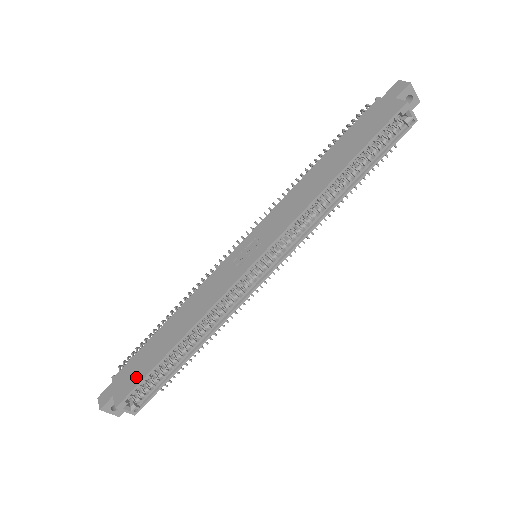
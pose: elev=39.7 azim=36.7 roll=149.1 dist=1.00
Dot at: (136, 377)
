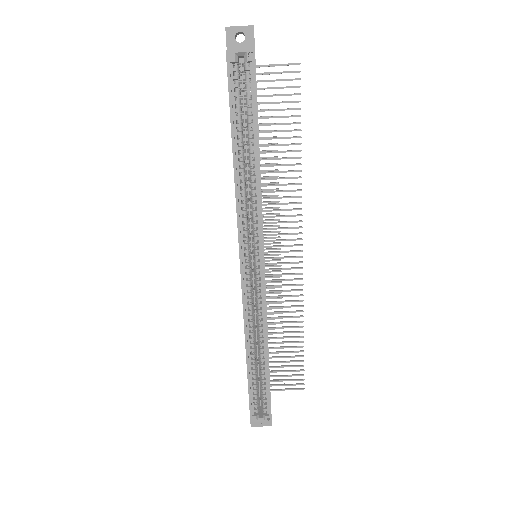
Dot at: occluded
